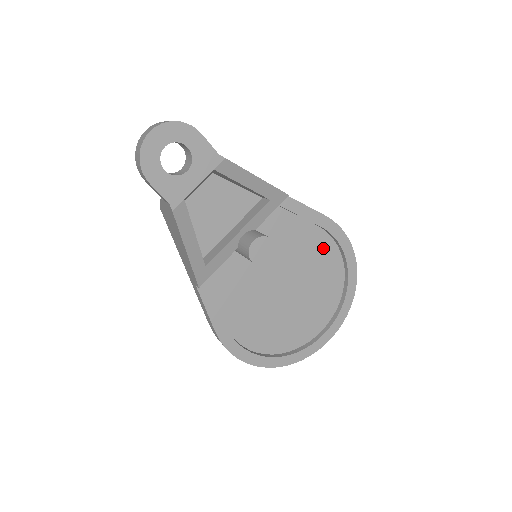
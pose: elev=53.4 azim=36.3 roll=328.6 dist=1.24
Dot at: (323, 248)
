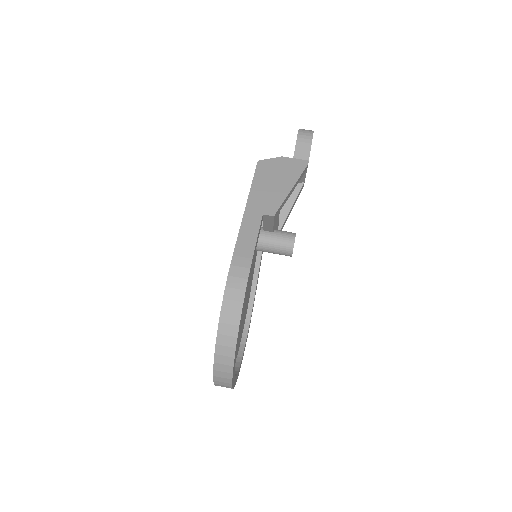
Dot at: (246, 311)
